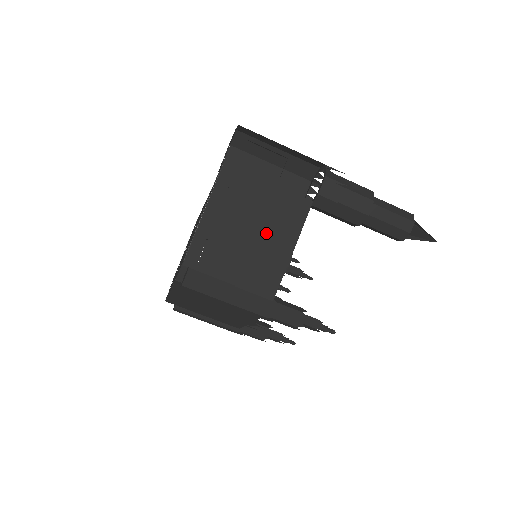
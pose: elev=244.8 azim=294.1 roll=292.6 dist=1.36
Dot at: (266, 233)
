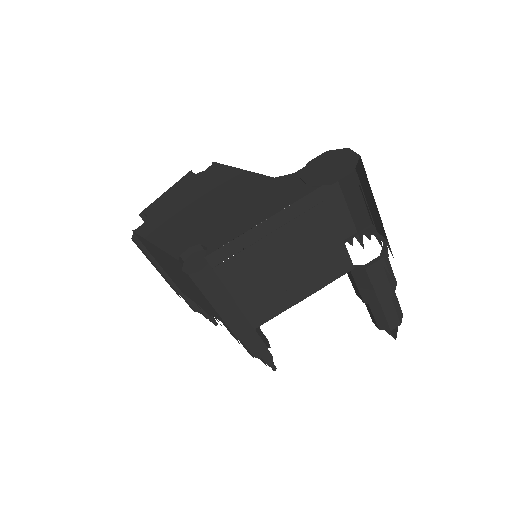
Dot at: (298, 272)
